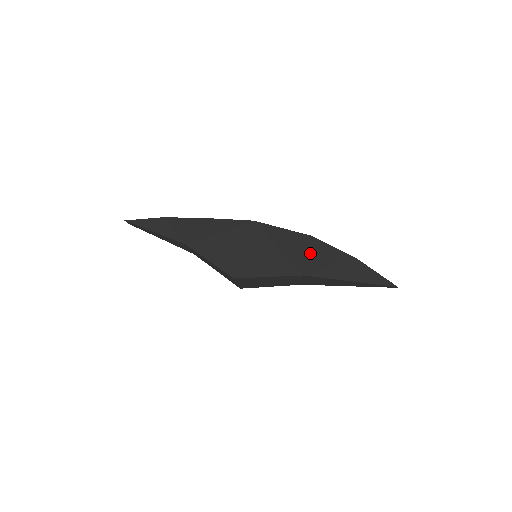
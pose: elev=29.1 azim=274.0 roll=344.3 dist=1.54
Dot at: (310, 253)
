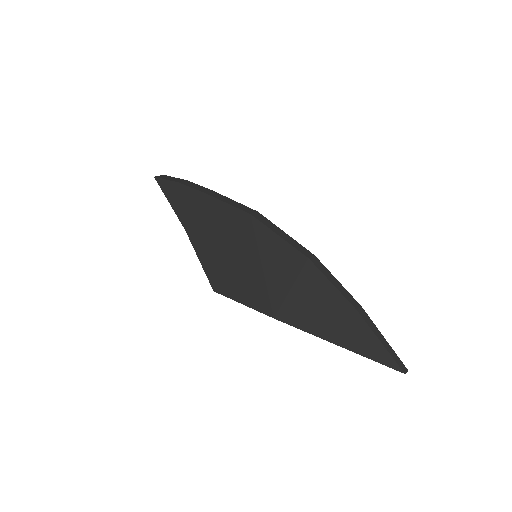
Dot at: (294, 287)
